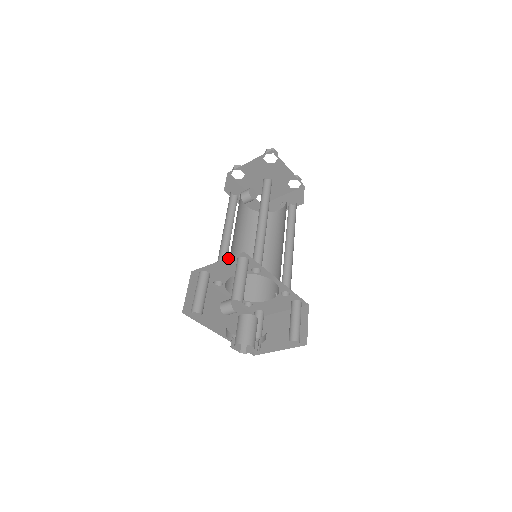
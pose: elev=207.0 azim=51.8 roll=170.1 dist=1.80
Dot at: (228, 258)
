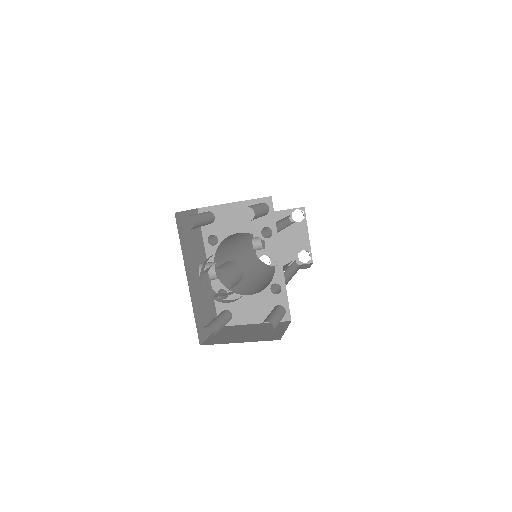
Dot at: (249, 201)
